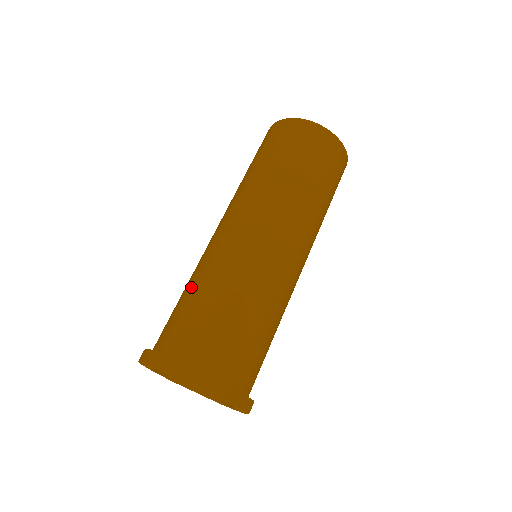
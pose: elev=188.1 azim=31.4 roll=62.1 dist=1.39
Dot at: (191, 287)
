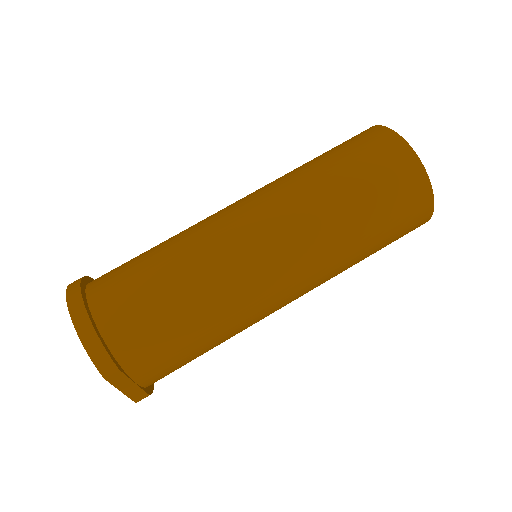
Dot at: (160, 247)
